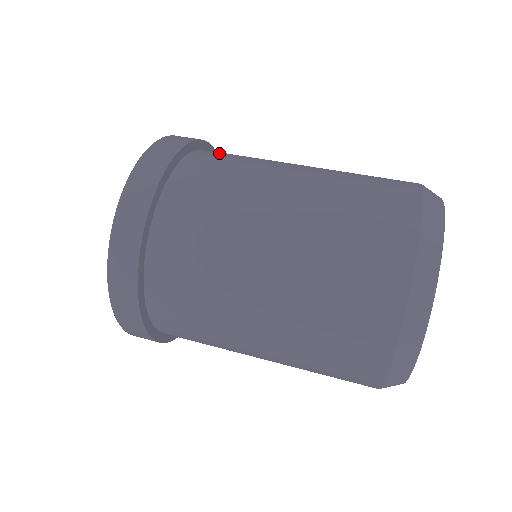
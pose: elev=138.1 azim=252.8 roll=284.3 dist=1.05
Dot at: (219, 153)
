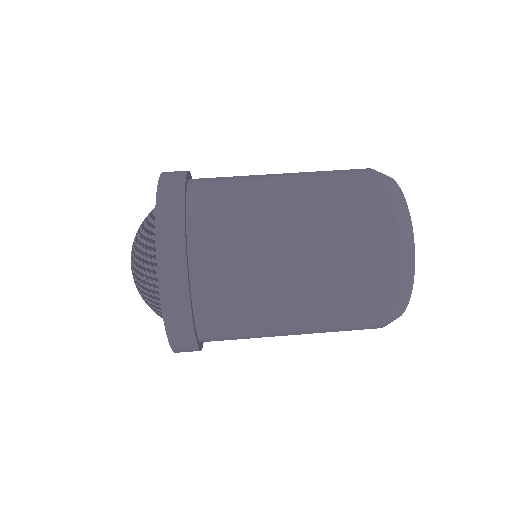
Dot at: (210, 178)
